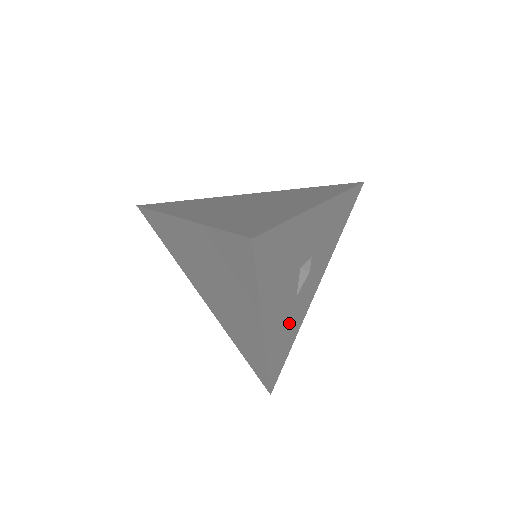
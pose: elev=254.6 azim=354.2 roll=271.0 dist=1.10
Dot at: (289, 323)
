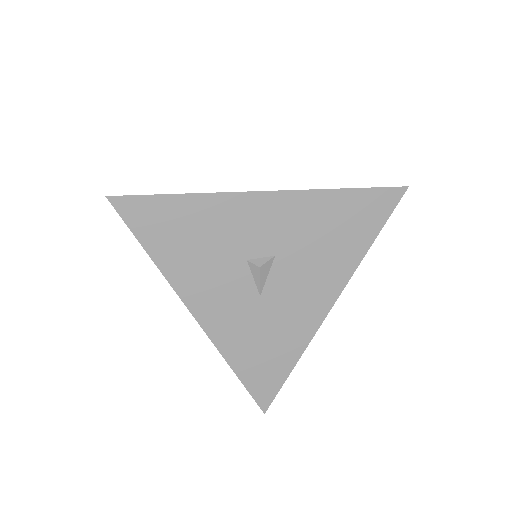
Dot at: (261, 327)
